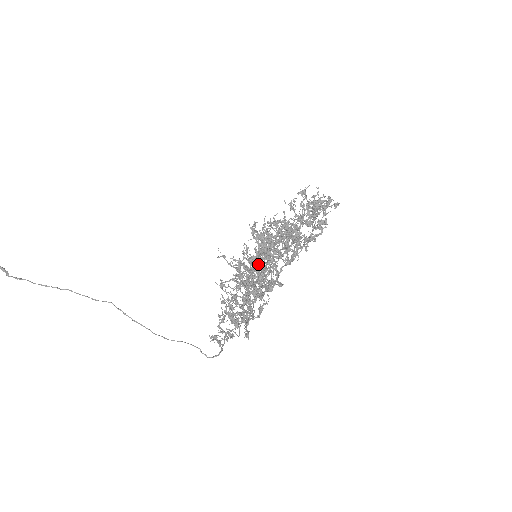
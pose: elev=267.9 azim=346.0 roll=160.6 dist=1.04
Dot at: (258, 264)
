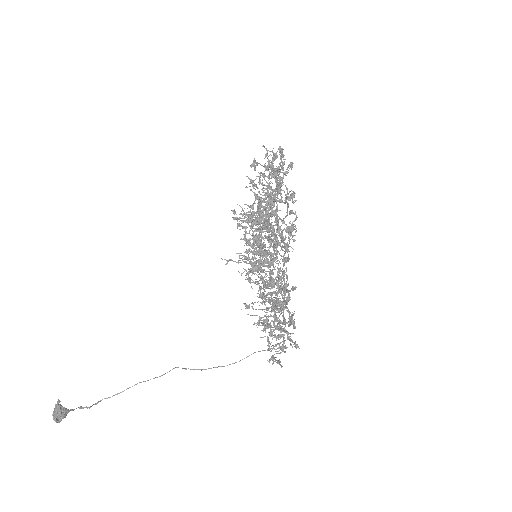
Dot at: (264, 284)
